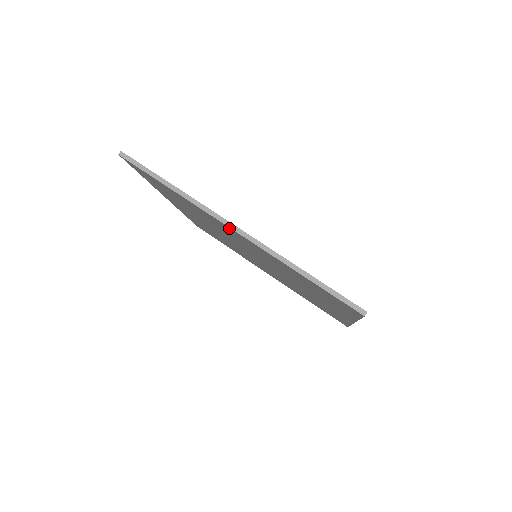
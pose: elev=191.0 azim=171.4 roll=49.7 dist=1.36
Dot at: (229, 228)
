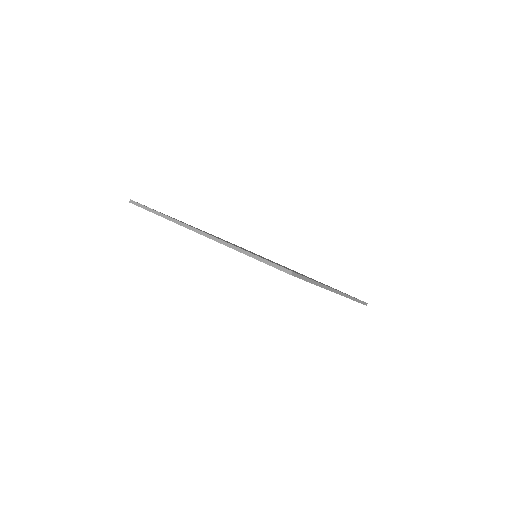
Dot at: occluded
